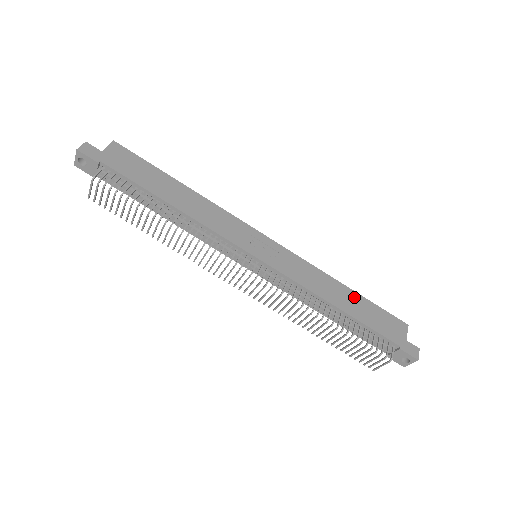
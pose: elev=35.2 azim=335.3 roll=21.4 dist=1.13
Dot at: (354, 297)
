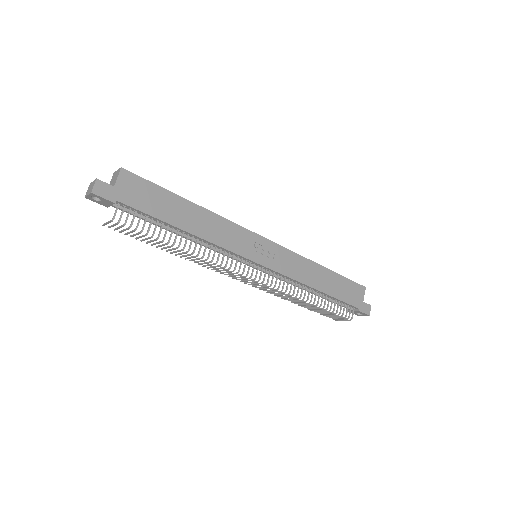
Dot at: (330, 276)
